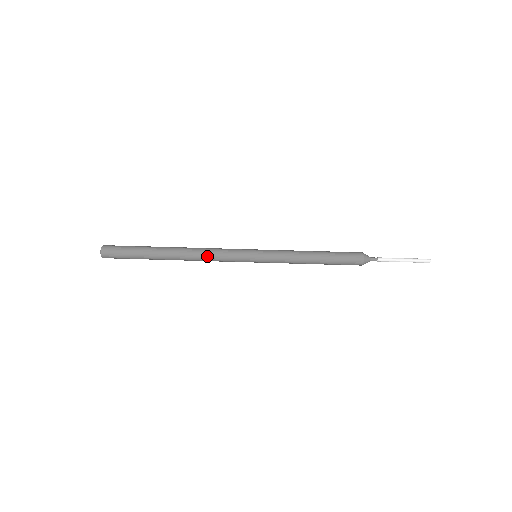
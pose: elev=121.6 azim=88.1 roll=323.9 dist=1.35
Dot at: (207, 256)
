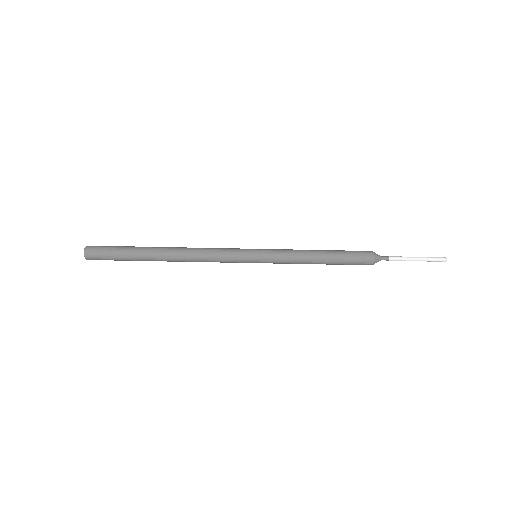
Dot at: (202, 257)
